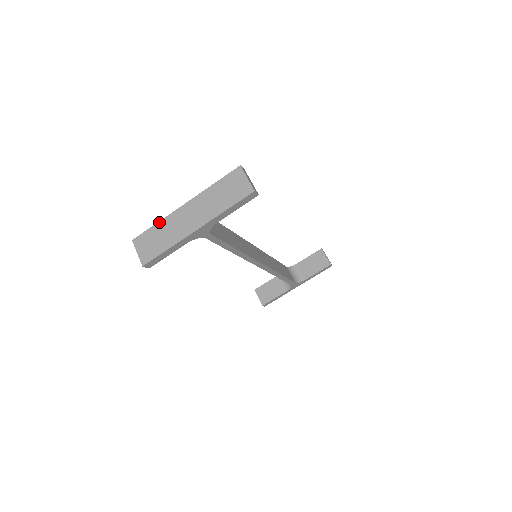
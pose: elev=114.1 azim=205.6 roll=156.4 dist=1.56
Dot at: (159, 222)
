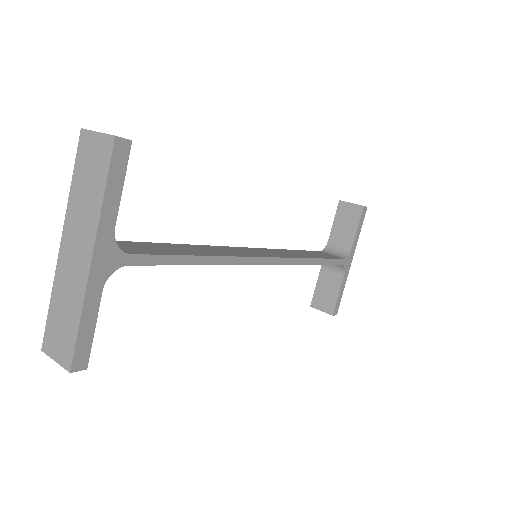
Dot at: (51, 296)
